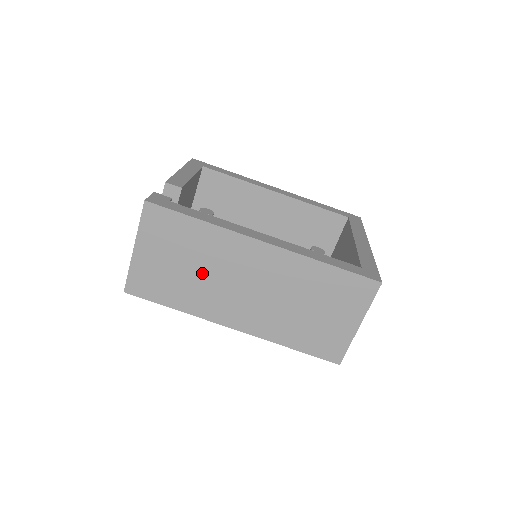
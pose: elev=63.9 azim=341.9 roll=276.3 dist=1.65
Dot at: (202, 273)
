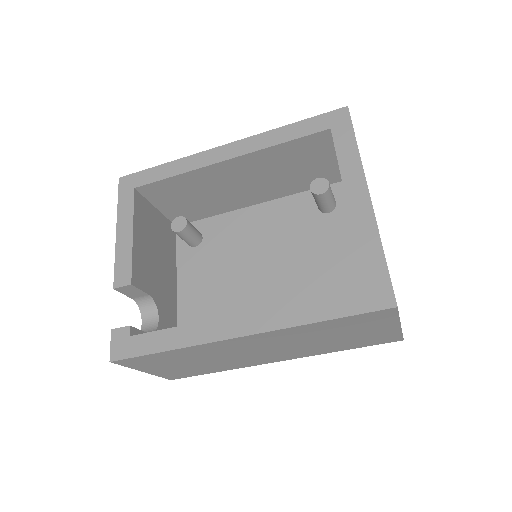
Dot at: (213, 360)
